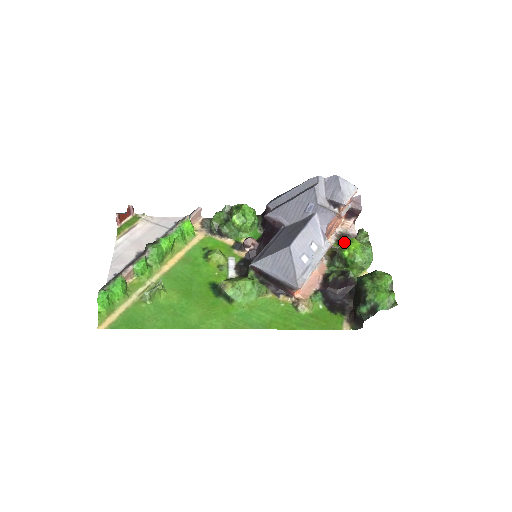
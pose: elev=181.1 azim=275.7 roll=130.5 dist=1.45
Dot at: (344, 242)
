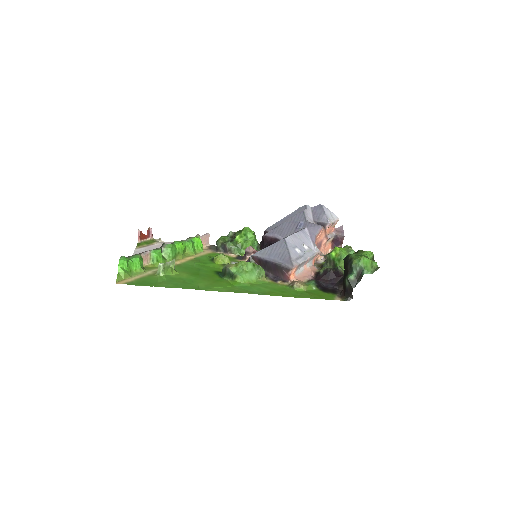
Dot at: occluded
